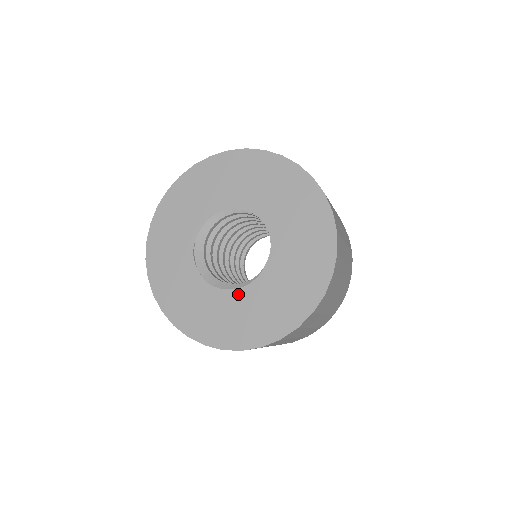
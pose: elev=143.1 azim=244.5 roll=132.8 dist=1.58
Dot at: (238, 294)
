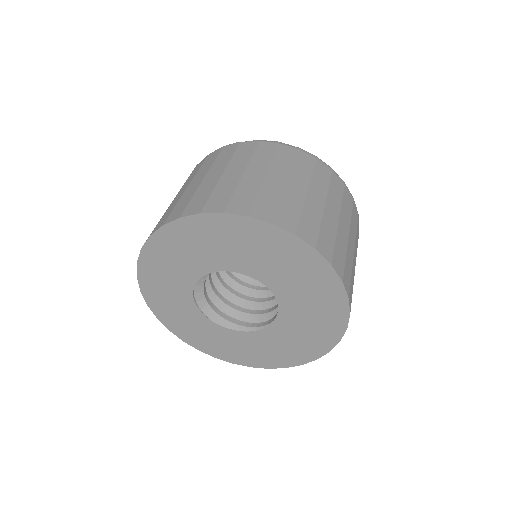
Dot at: (245, 335)
